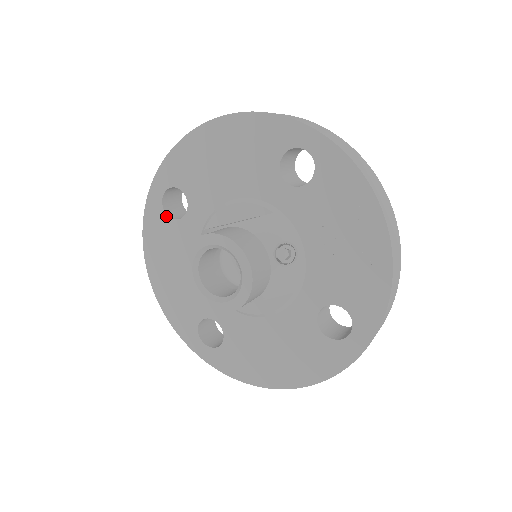
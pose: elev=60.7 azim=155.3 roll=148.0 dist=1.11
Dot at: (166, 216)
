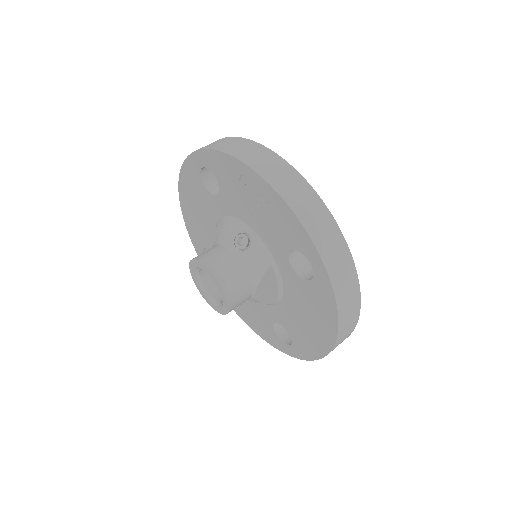
Dot at: occluded
